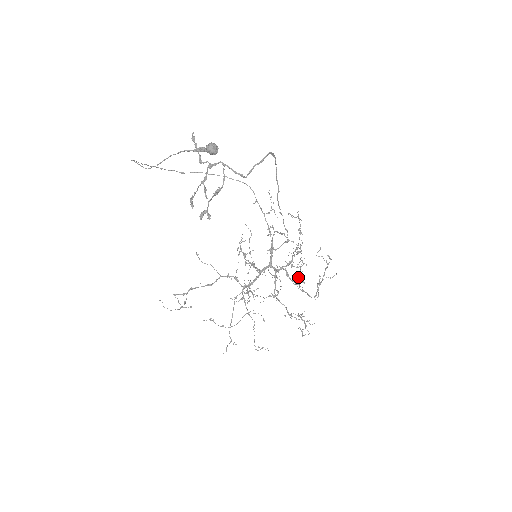
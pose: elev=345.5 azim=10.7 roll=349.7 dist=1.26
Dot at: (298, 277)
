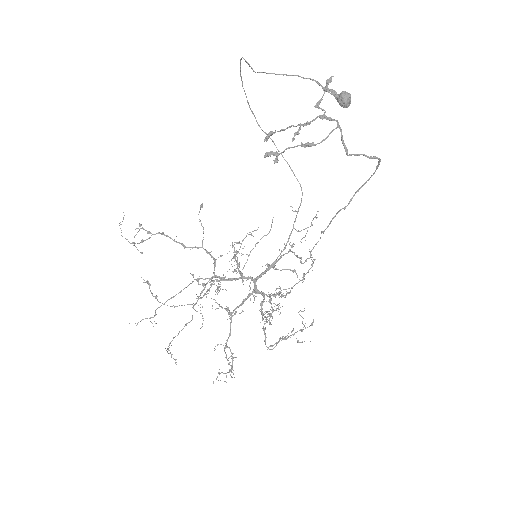
Dot at: occluded
